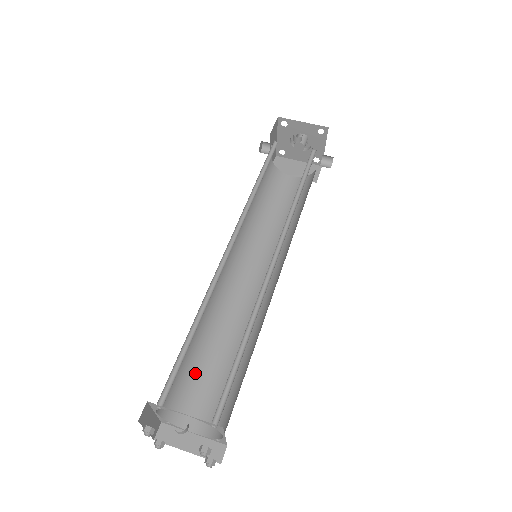
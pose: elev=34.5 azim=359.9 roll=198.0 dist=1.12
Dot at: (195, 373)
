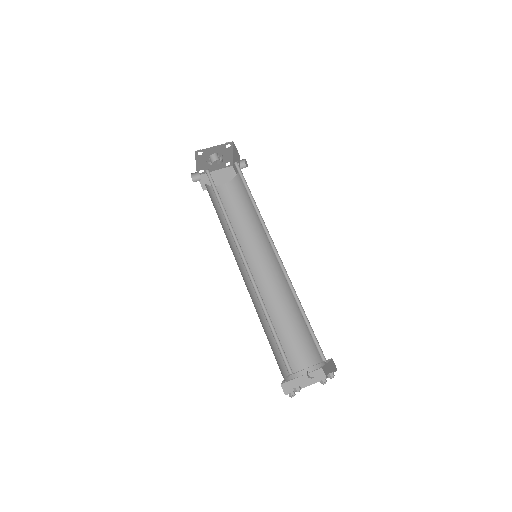
Dot at: (276, 346)
